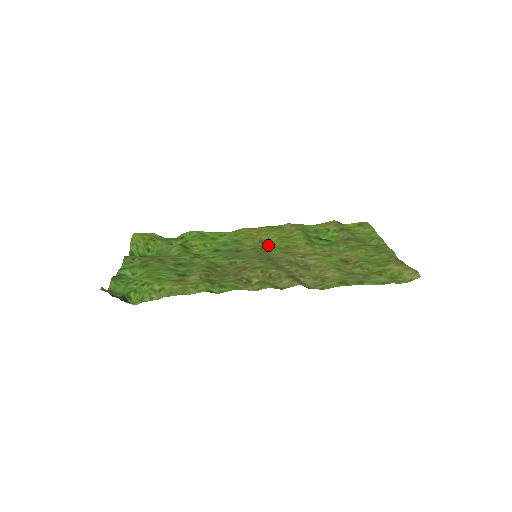
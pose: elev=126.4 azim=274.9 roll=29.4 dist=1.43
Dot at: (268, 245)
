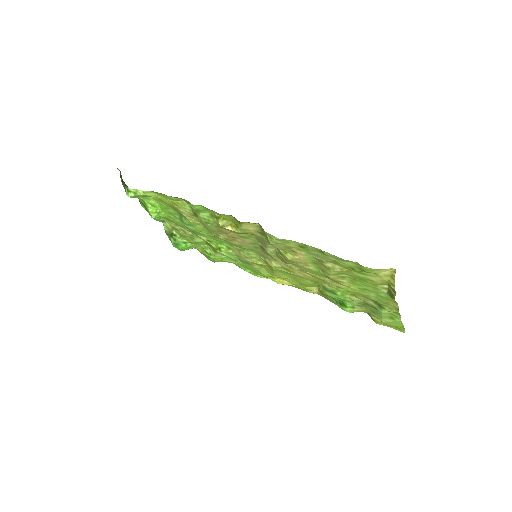
Dot at: (279, 274)
